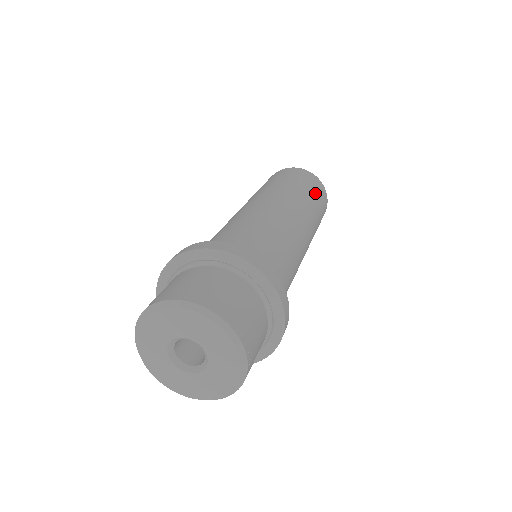
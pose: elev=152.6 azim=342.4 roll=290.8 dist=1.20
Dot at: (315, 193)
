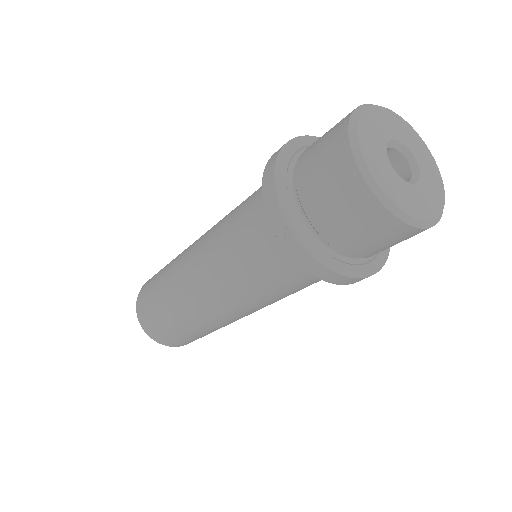
Dot at: occluded
